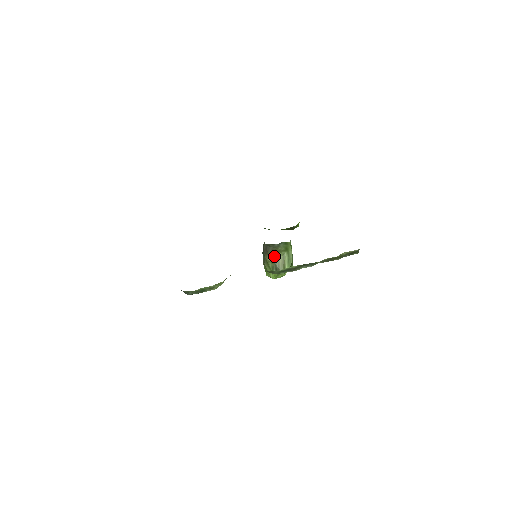
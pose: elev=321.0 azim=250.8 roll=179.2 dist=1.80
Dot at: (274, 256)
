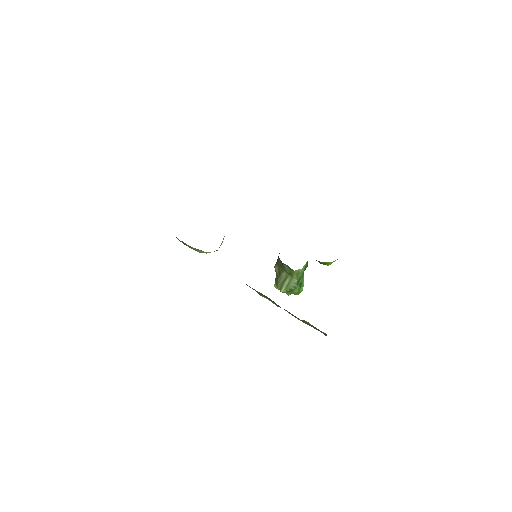
Dot at: (280, 270)
